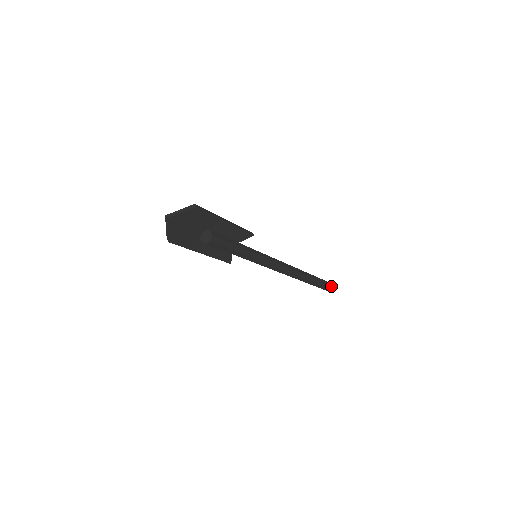
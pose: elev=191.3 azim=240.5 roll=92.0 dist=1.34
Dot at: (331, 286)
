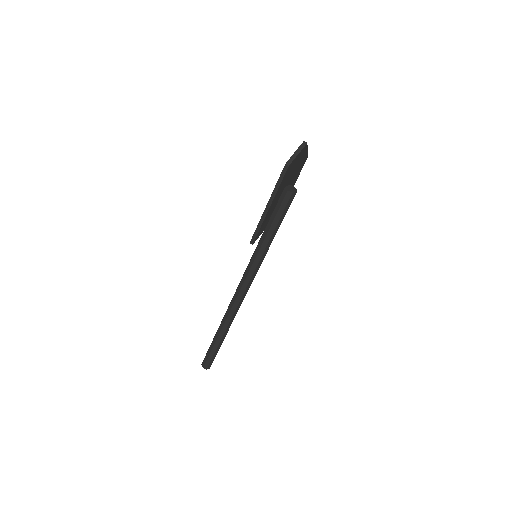
Dot at: occluded
